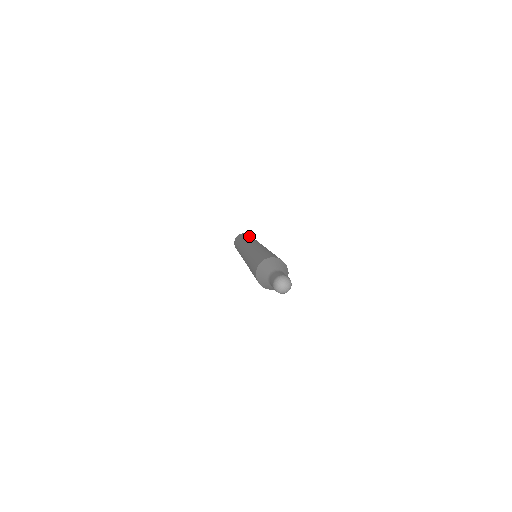
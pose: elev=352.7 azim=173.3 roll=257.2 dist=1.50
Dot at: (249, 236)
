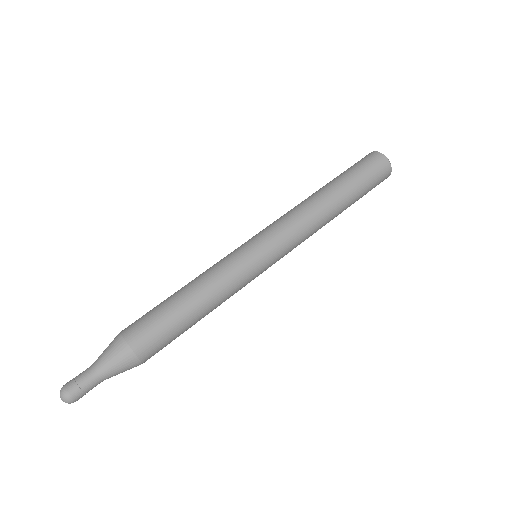
Dot at: (341, 184)
